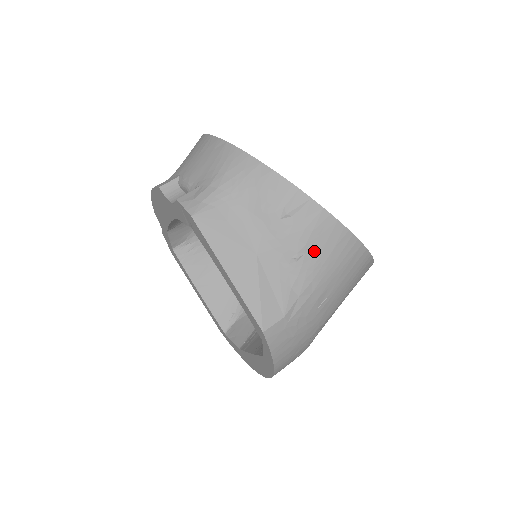
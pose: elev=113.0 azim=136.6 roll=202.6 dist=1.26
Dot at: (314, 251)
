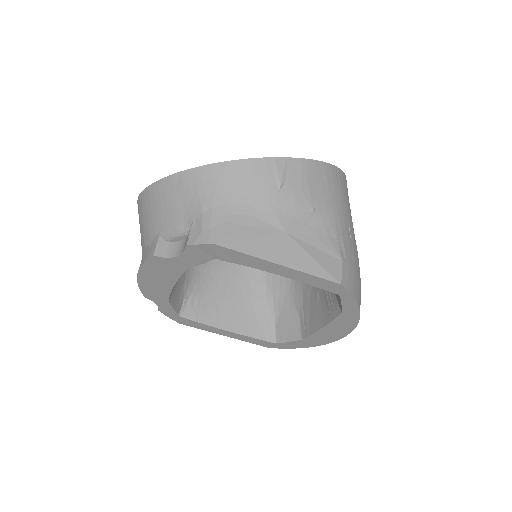
Dot at: (319, 196)
